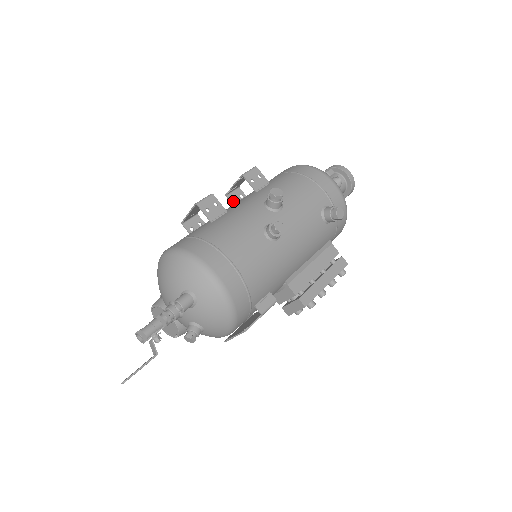
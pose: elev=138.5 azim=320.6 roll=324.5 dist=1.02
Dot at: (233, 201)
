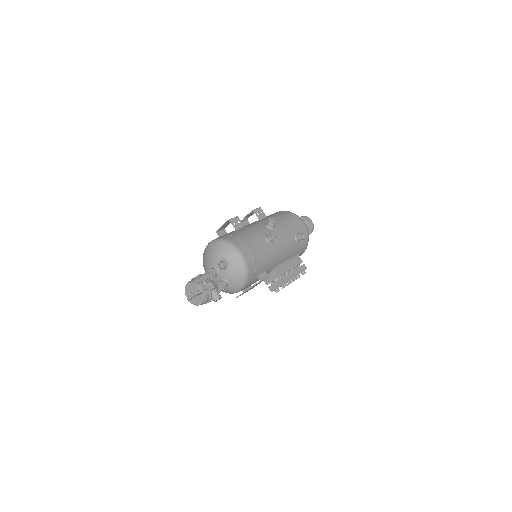
Dot at: occluded
